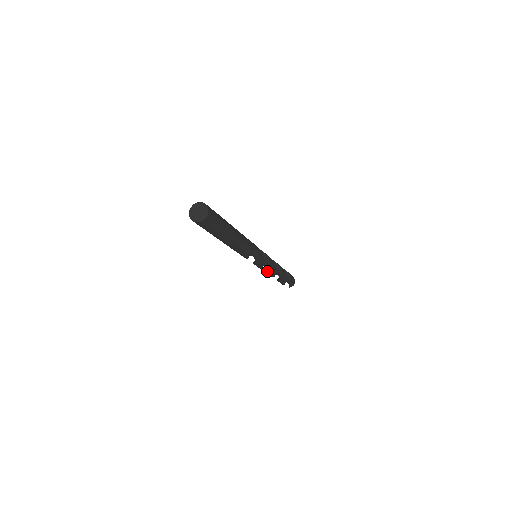
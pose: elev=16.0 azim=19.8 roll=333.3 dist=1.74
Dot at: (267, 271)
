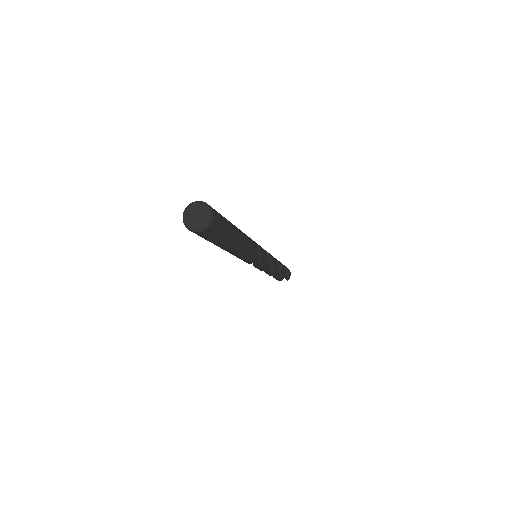
Dot at: (268, 270)
